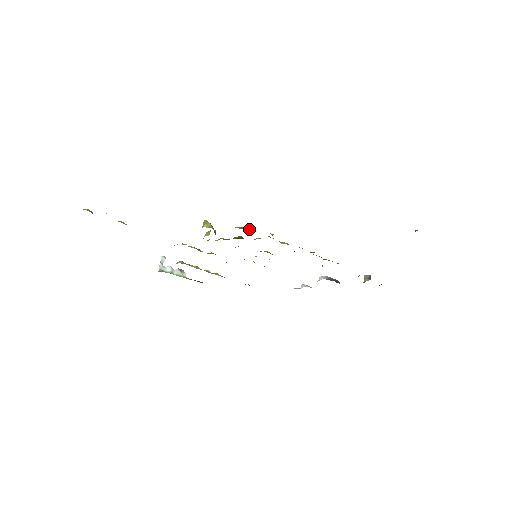
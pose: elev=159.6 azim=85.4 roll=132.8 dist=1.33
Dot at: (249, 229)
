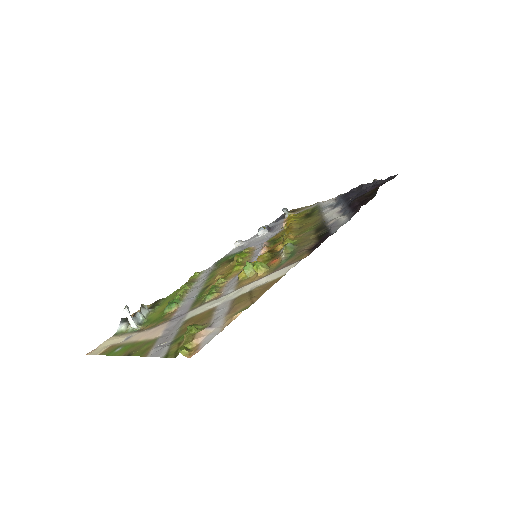
Dot at: (293, 247)
